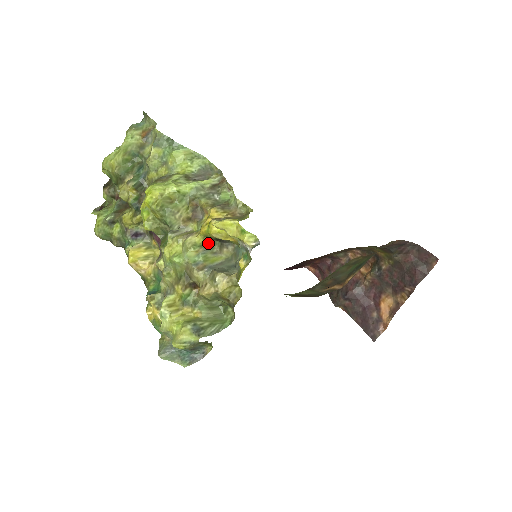
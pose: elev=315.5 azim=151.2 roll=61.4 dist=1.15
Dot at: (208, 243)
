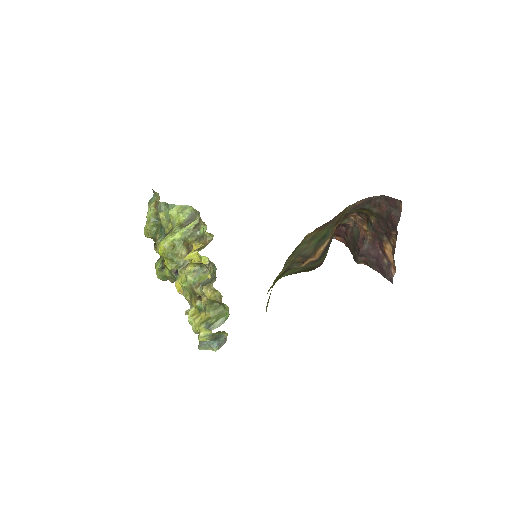
Dot at: (199, 267)
